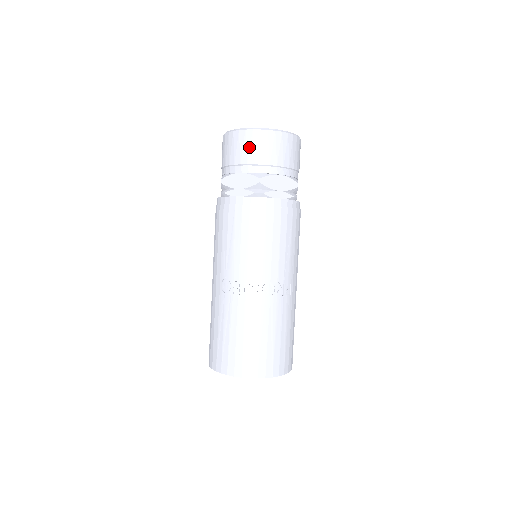
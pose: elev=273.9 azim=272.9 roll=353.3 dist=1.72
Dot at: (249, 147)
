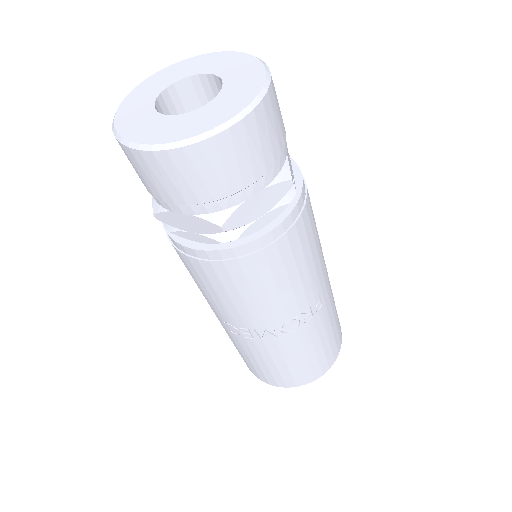
Dot at: (176, 180)
